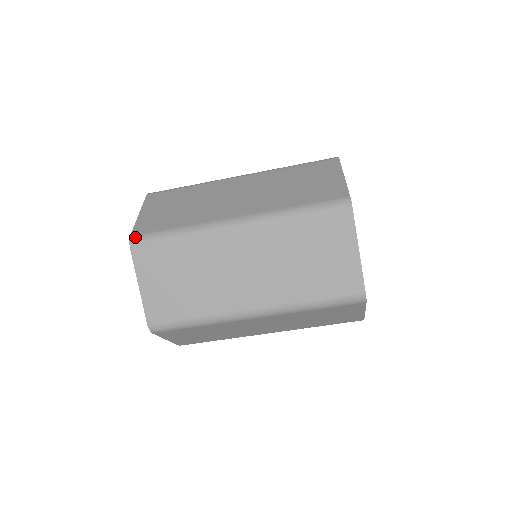
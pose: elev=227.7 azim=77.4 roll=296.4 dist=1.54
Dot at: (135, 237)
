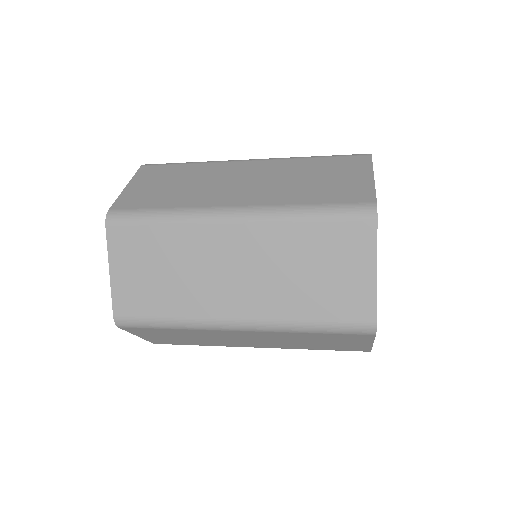
Dot at: (120, 320)
